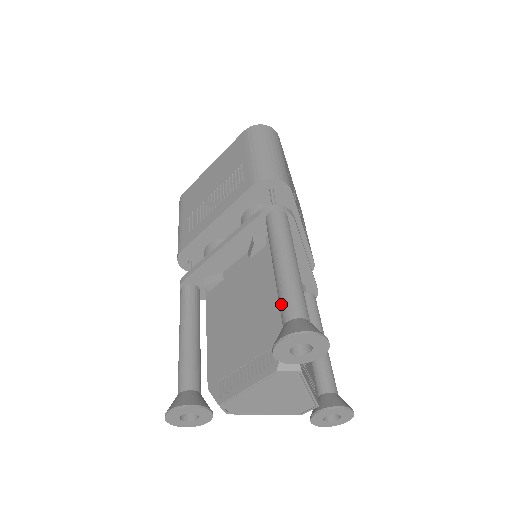
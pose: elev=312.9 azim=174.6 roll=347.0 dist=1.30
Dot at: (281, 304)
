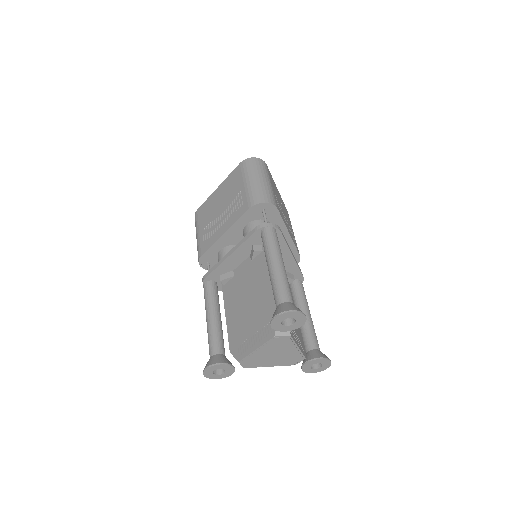
Dot at: (274, 293)
